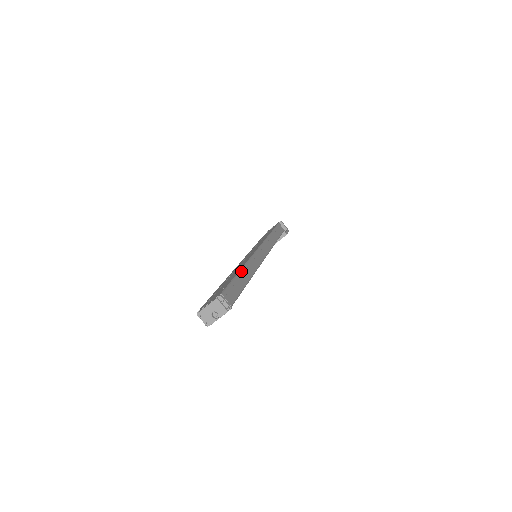
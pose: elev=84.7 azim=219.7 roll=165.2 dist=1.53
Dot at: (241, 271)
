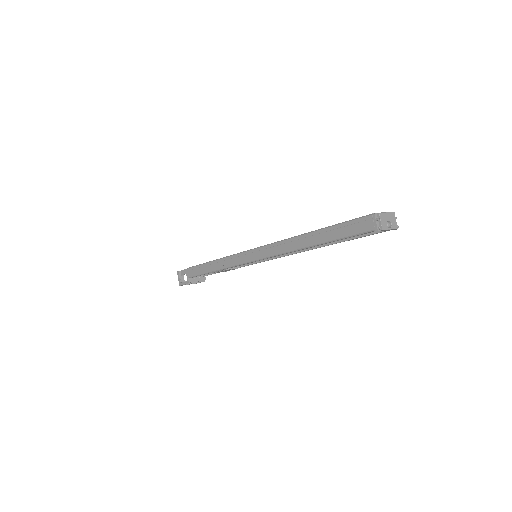
Dot at: occluded
